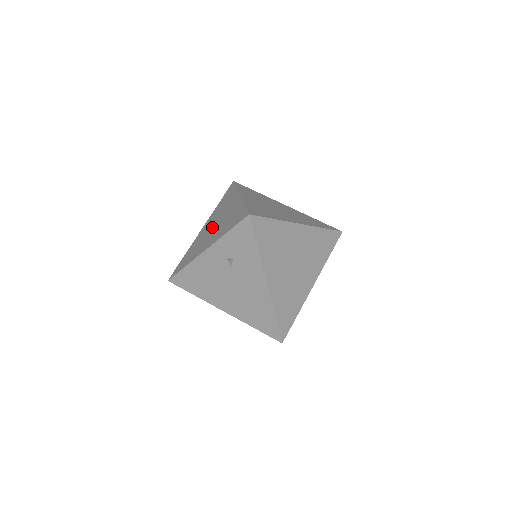
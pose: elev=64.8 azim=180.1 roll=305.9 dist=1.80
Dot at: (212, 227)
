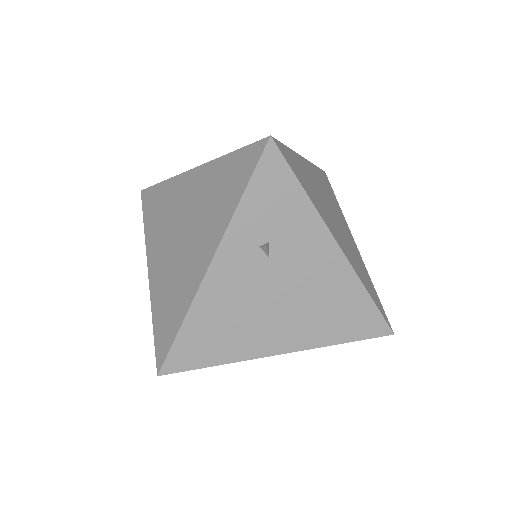
Dot at: (178, 241)
